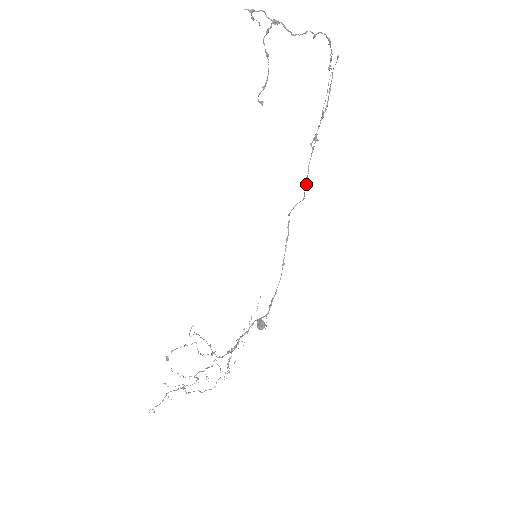
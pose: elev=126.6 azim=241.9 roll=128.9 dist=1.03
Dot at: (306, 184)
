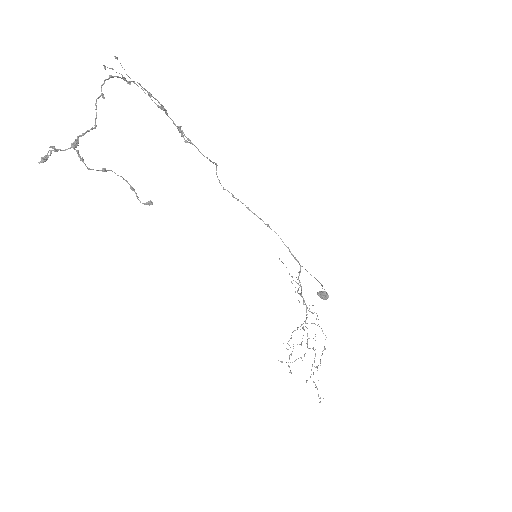
Dot at: (213, 163)
